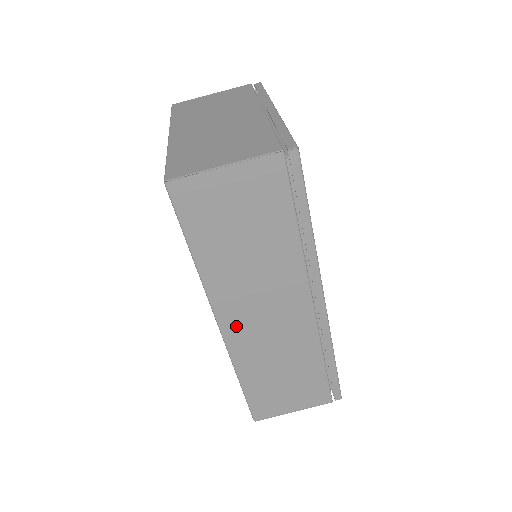
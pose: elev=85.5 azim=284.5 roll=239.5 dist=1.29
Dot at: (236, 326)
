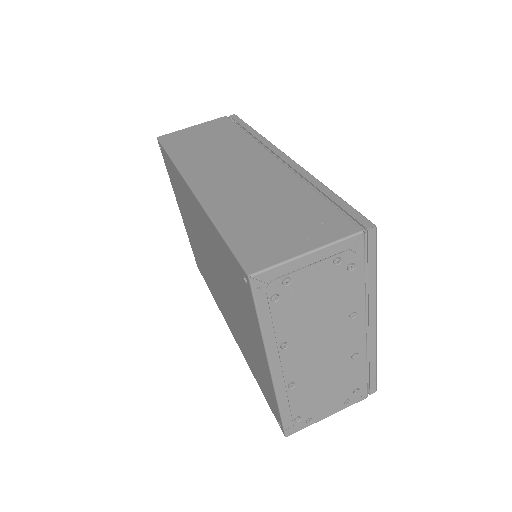
Dot at: (207, 183)
